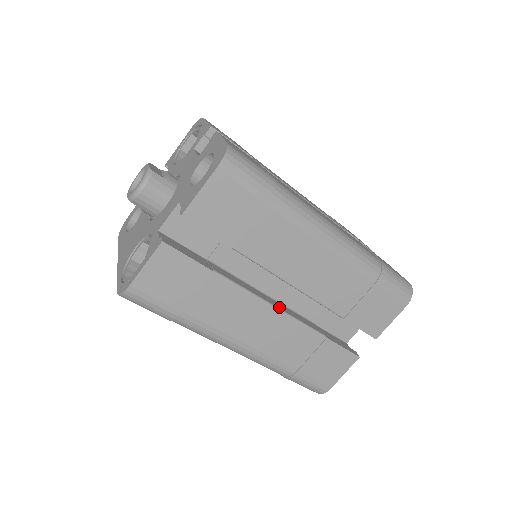
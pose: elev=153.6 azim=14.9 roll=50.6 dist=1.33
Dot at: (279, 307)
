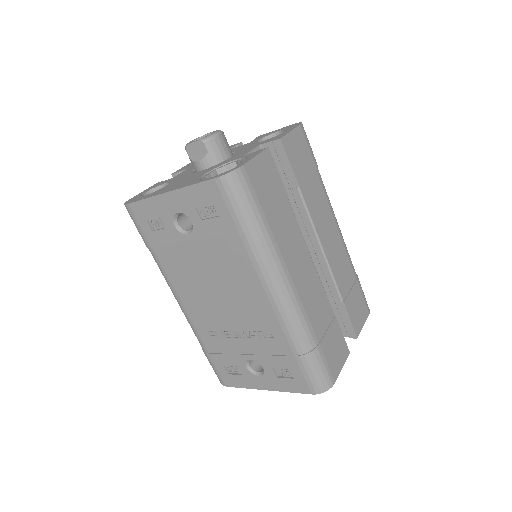
Dot at: occluded
